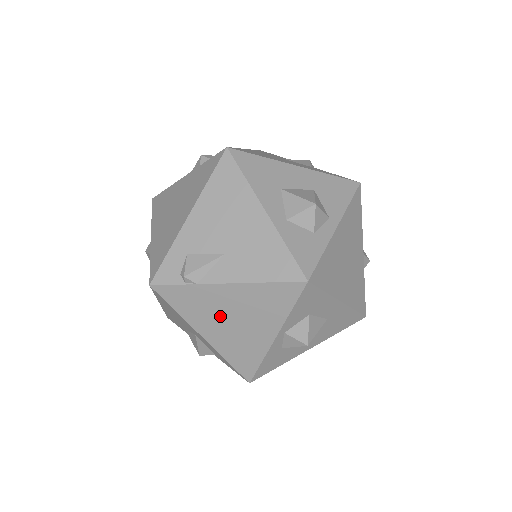
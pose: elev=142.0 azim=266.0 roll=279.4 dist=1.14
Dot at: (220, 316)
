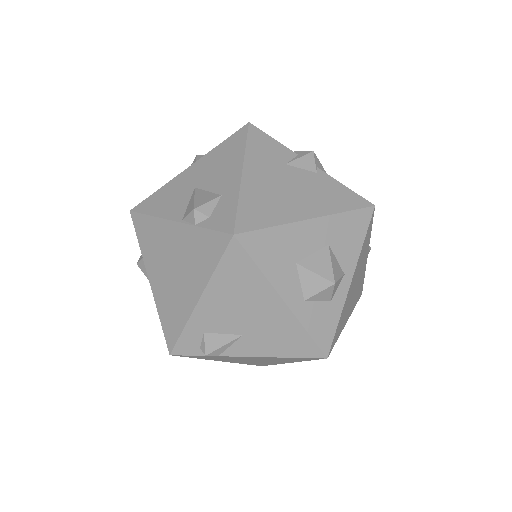
Dot at: (239, 360)
